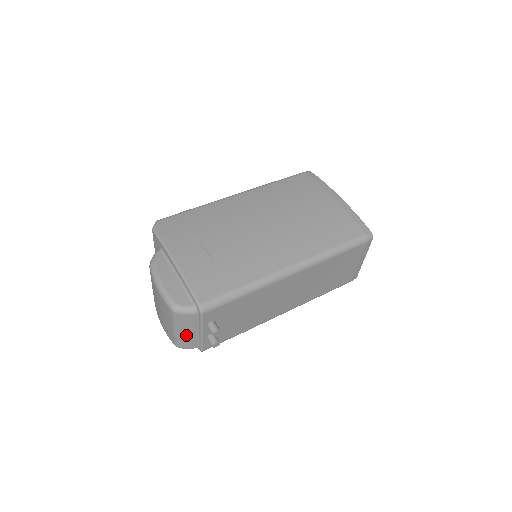
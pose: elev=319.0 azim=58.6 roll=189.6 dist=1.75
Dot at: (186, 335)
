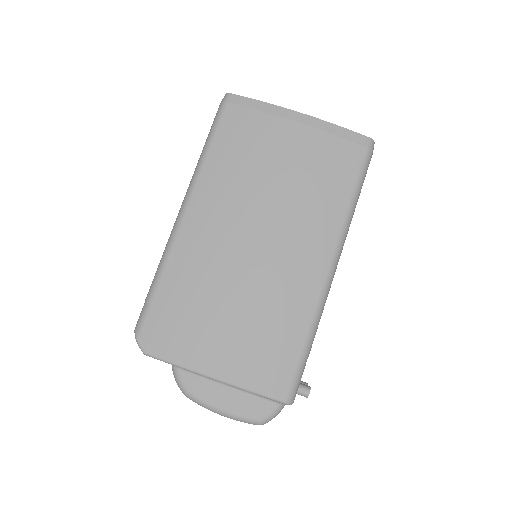
Dot at: occluded
